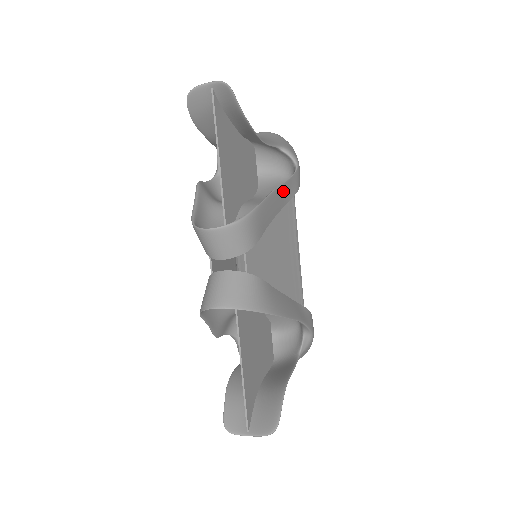
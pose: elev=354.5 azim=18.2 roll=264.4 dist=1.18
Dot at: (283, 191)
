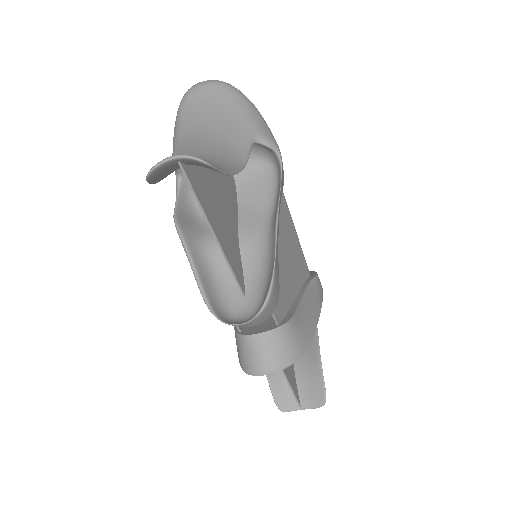
Dot at: (279, 207)
